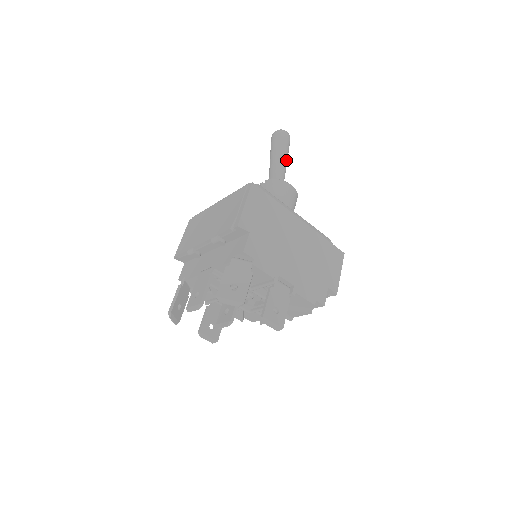
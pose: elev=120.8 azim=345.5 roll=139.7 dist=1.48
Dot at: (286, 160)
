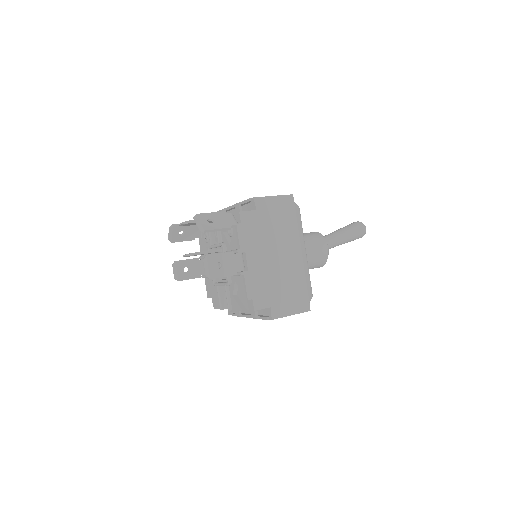
Dot at: (345, 239)
